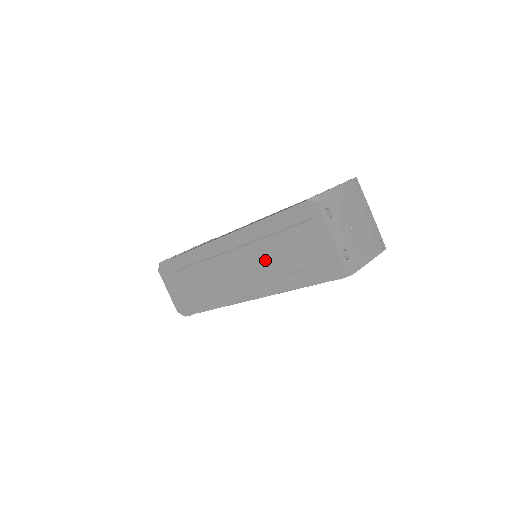
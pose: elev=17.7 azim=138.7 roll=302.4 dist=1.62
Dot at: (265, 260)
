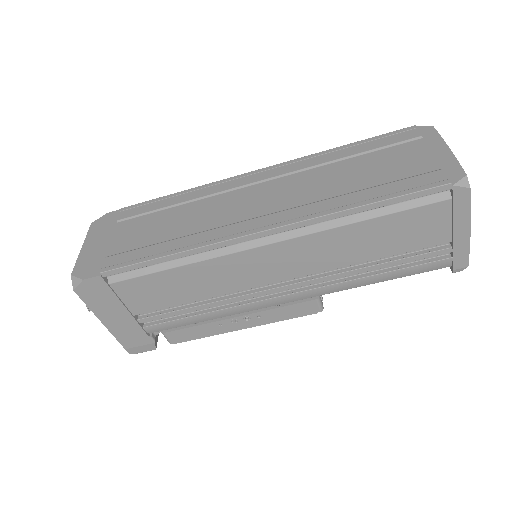
Dot at: (321, 183)
